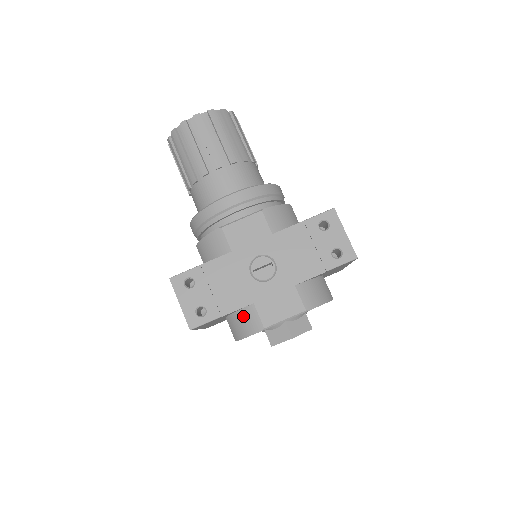
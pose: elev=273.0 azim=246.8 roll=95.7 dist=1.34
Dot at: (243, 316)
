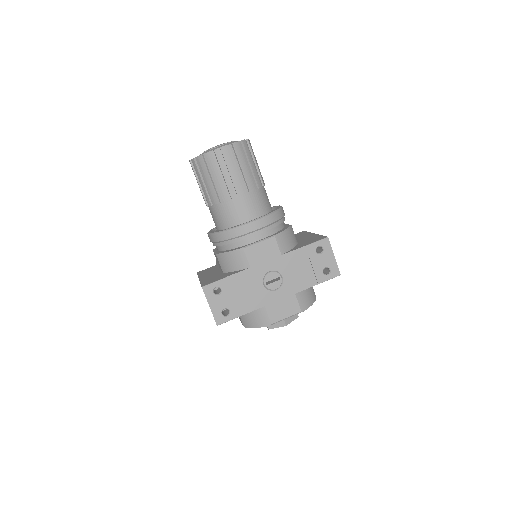
Dot at: (255, 314)
